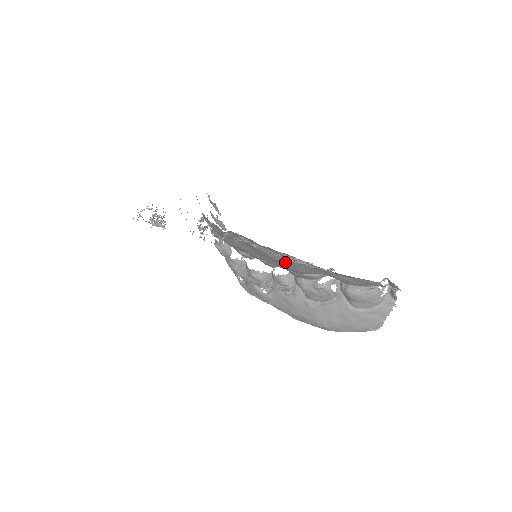
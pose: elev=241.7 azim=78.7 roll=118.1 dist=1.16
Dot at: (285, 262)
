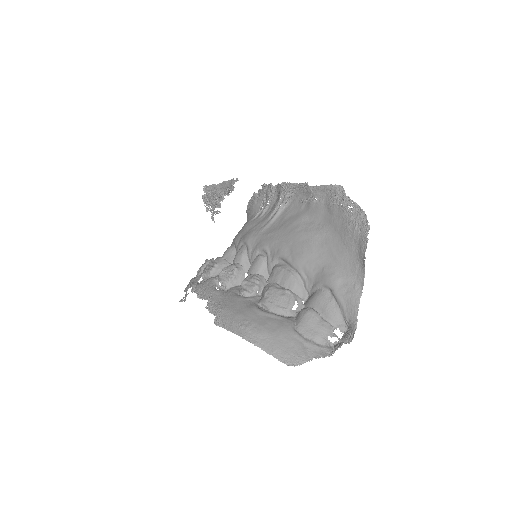
Dot at: (307, 235)
